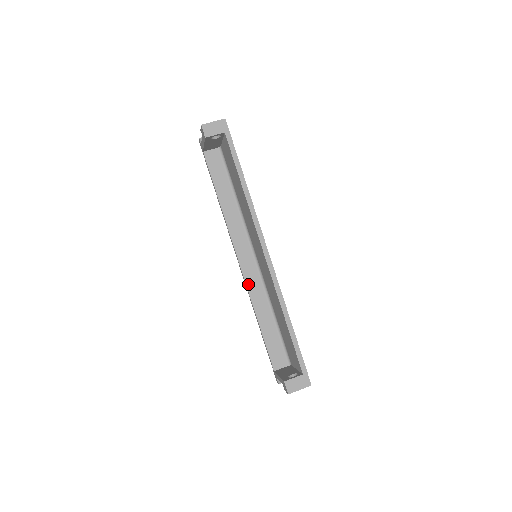
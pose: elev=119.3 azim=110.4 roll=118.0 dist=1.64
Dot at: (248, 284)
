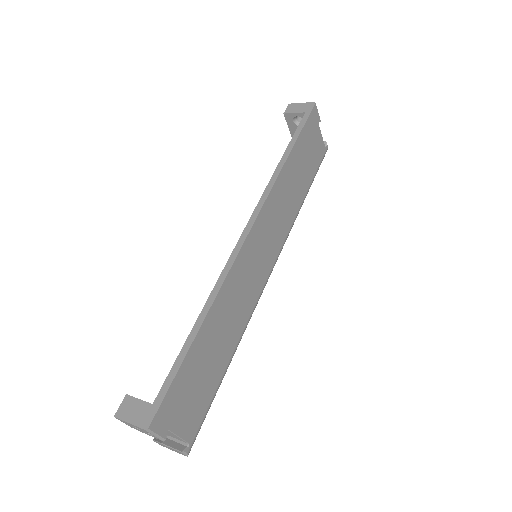
Dot at: occluded
